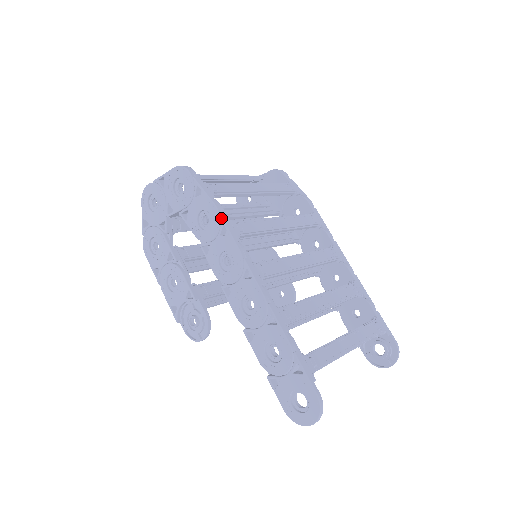
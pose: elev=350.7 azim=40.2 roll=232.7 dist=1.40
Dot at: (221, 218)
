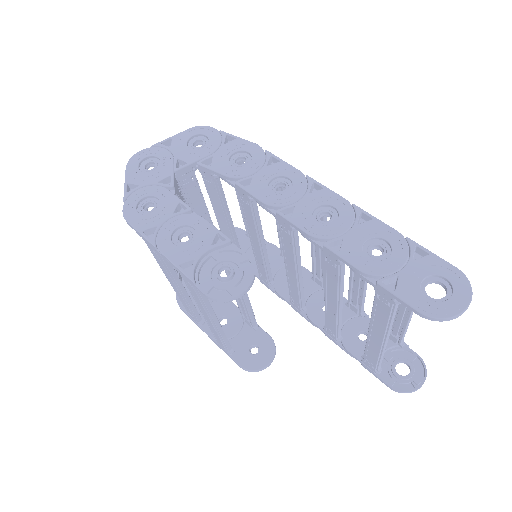
Dot at: (267, 151)
